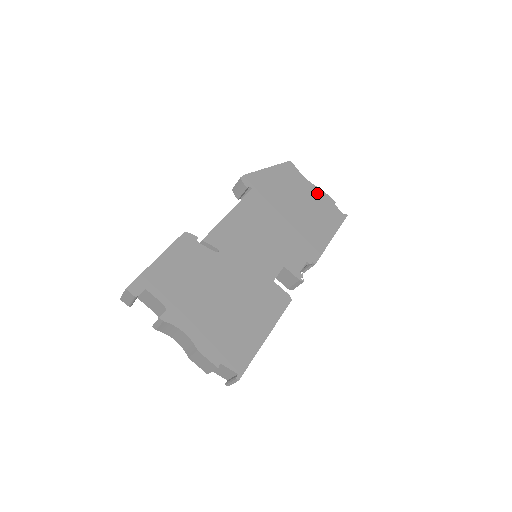
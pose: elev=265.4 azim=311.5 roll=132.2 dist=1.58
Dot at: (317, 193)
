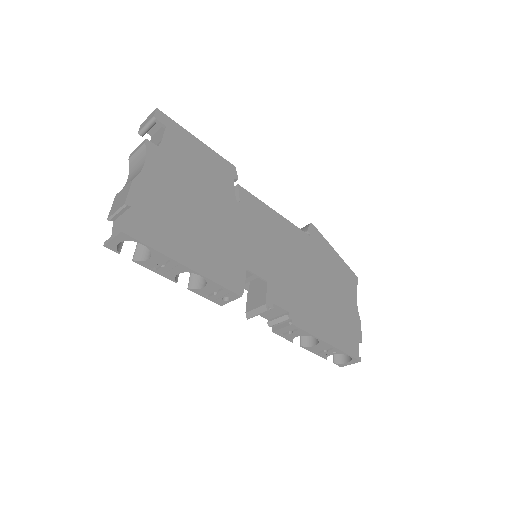
Dot at: (354, 315)
